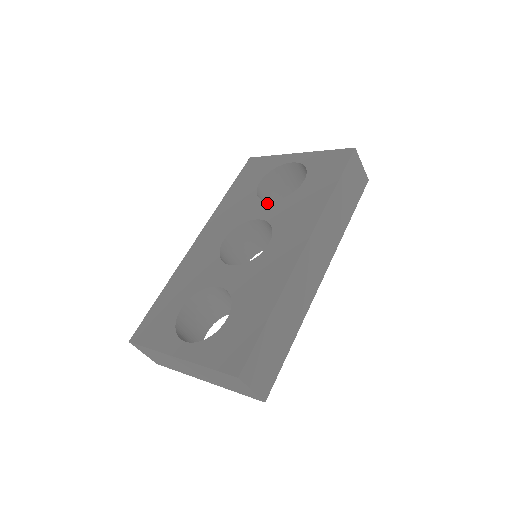
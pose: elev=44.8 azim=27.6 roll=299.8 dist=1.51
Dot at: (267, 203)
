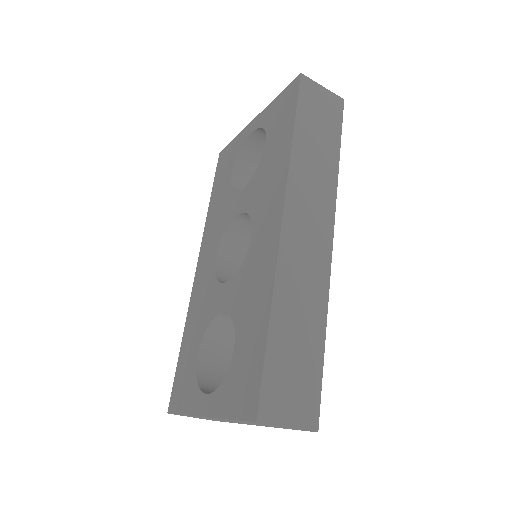
Dot at: (241, 192)
